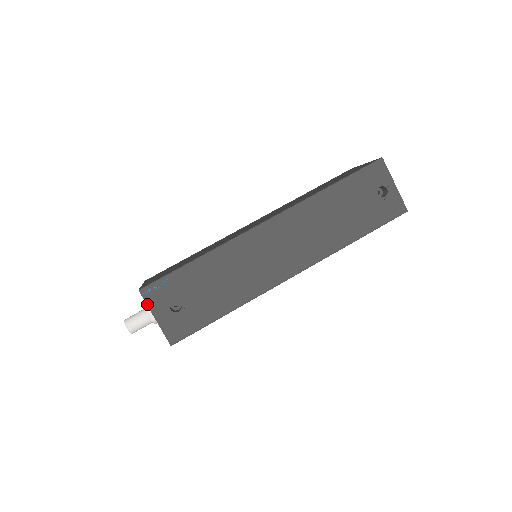
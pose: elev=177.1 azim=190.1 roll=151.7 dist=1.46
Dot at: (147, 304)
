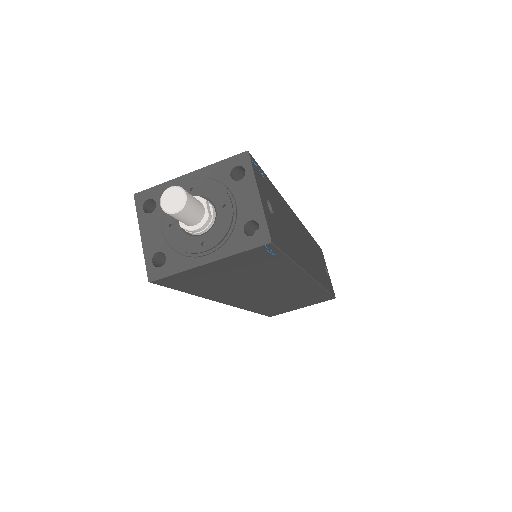
Dot at: (254, 172)
